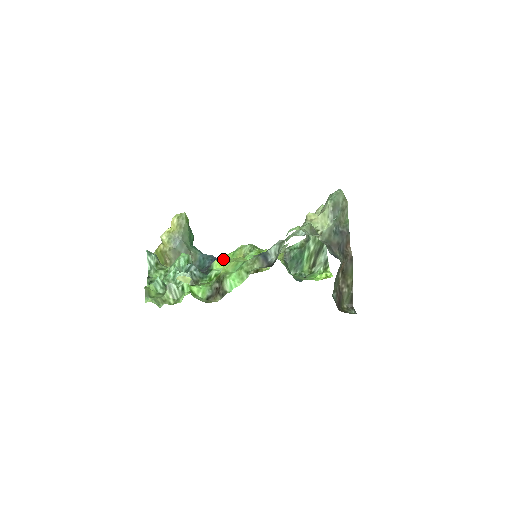
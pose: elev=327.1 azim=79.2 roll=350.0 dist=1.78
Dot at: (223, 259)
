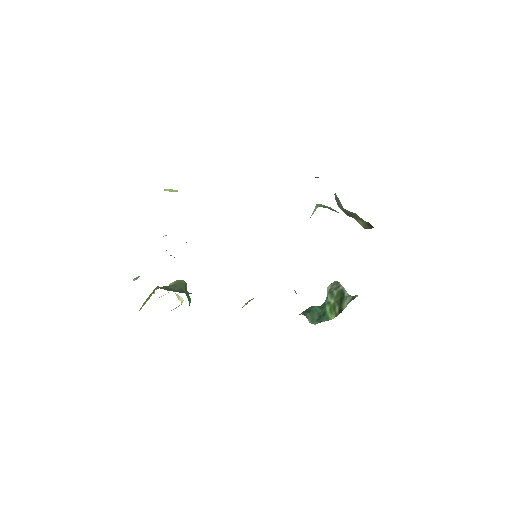
Dot at: occluded
